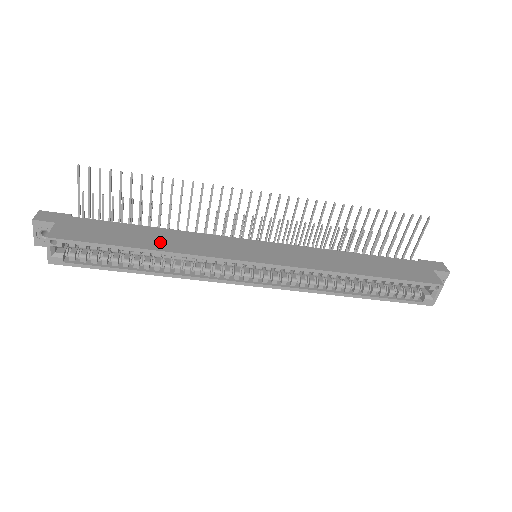
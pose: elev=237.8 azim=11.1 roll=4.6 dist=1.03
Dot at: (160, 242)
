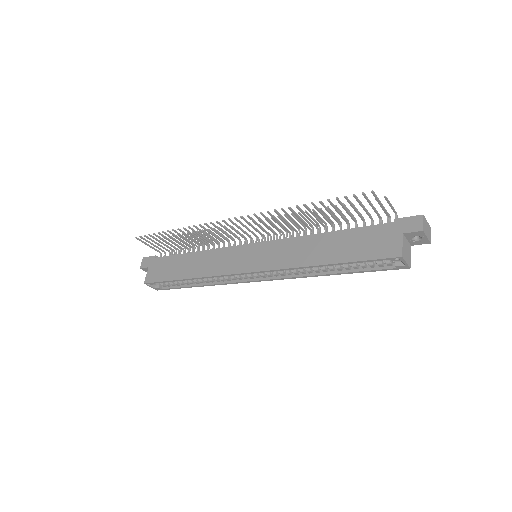
Dot at: (194, 269)
